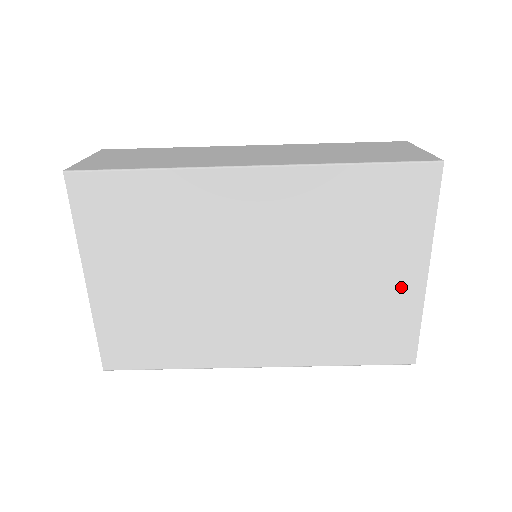
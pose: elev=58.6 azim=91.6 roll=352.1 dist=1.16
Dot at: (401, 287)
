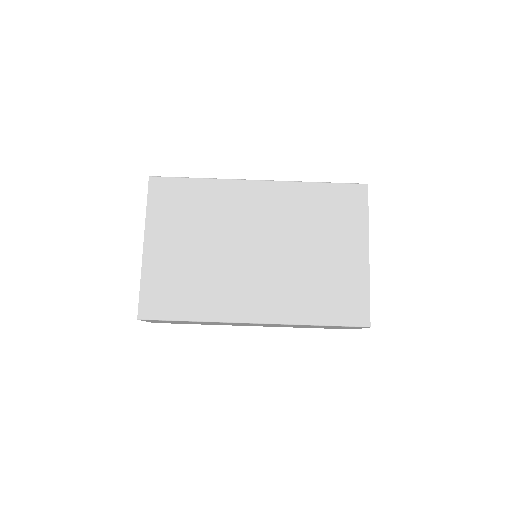
Dot at: (353, 262)
